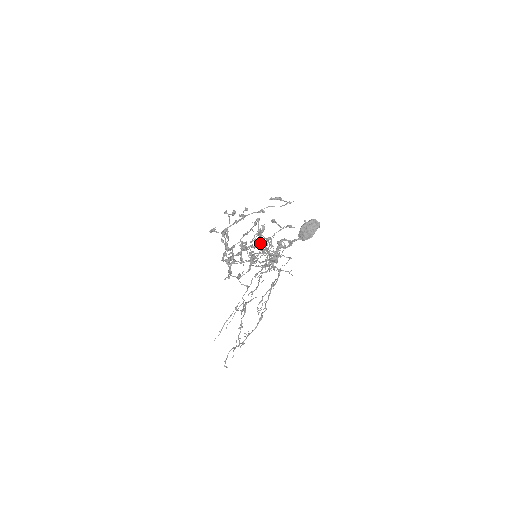
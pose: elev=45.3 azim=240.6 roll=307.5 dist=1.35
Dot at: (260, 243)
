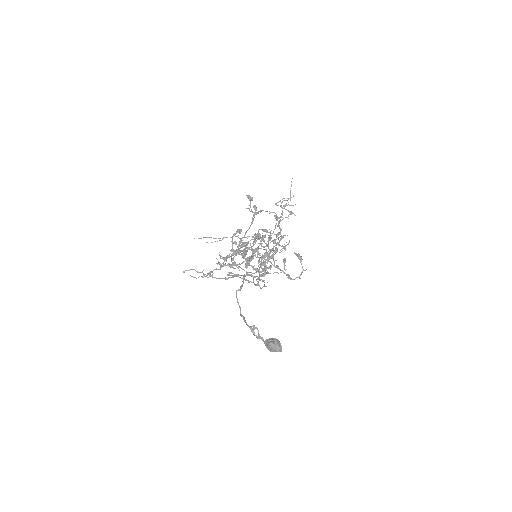
Dot at: (265, 255)
